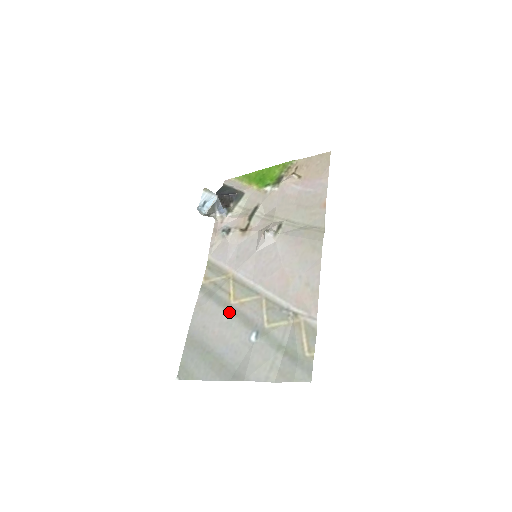
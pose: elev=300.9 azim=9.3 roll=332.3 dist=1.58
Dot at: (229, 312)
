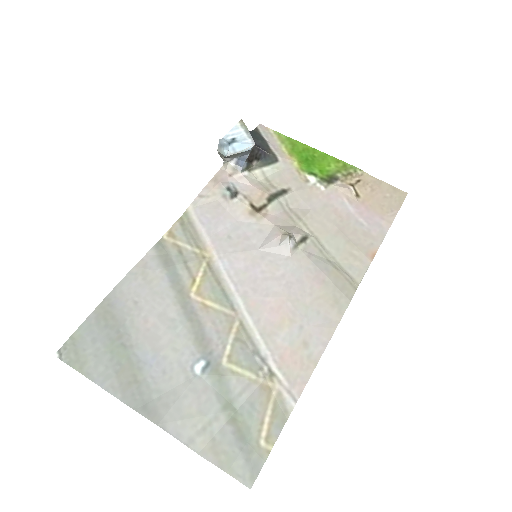
Dot at: (182, 306)
